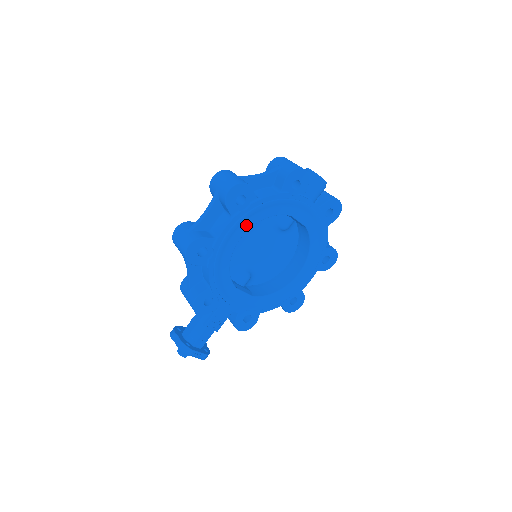
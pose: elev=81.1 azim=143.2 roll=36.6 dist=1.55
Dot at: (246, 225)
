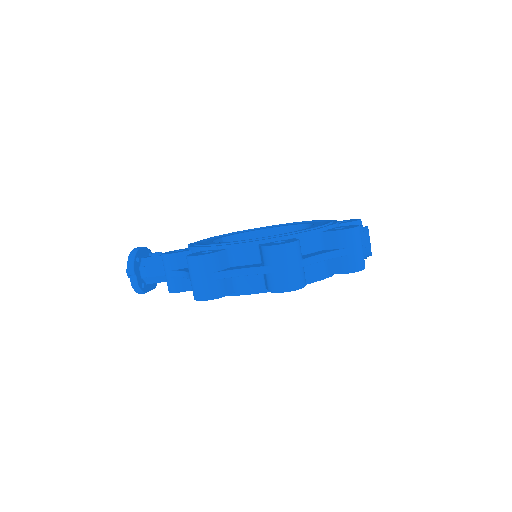
Dot at: occluded
